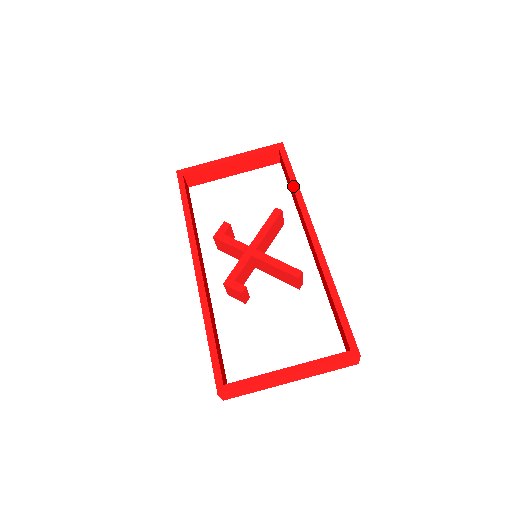
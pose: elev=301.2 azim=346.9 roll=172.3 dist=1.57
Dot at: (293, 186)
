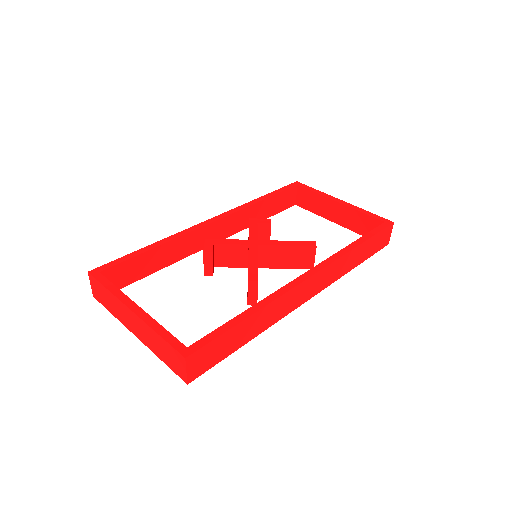
Dot at: (351, 244)
